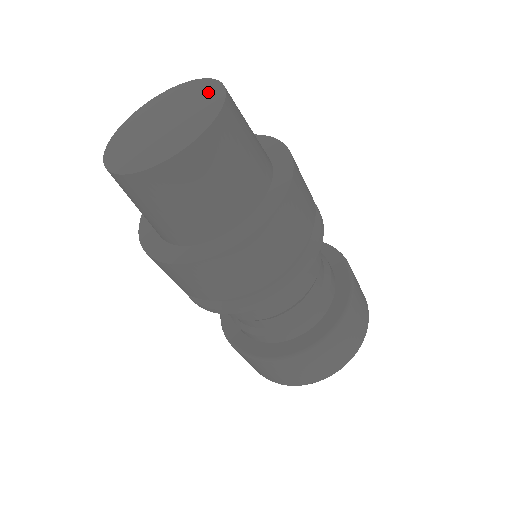
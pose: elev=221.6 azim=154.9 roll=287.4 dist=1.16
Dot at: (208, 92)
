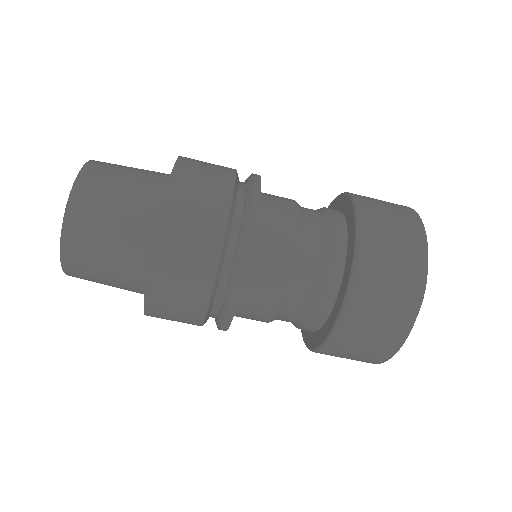
Dot at: occluded
